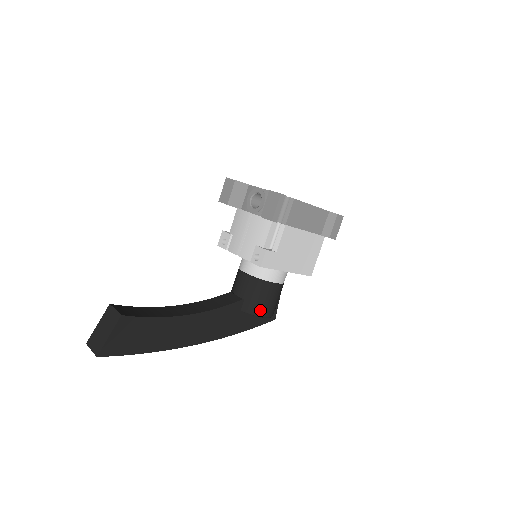
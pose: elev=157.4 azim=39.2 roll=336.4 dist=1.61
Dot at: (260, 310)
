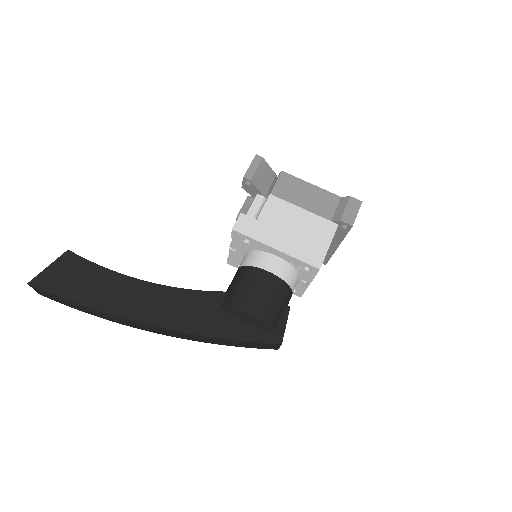
Dot at: (242, 301)
